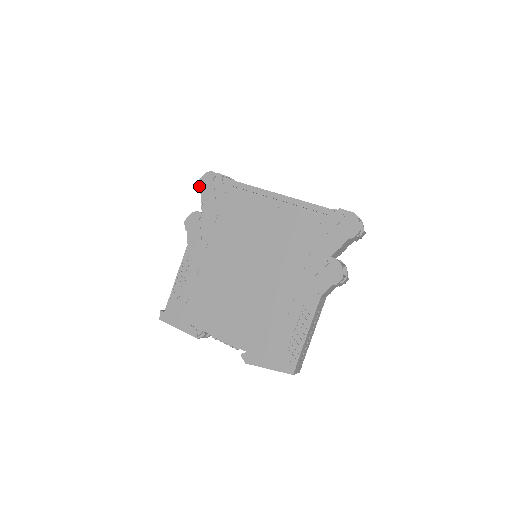
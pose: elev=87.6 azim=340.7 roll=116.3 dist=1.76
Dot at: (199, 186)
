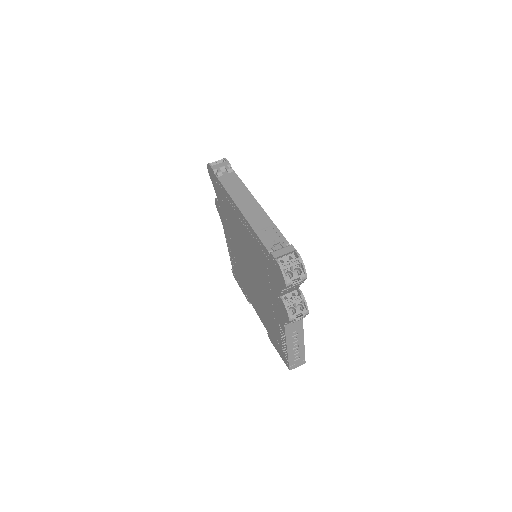
Dot at: (209, 175)
